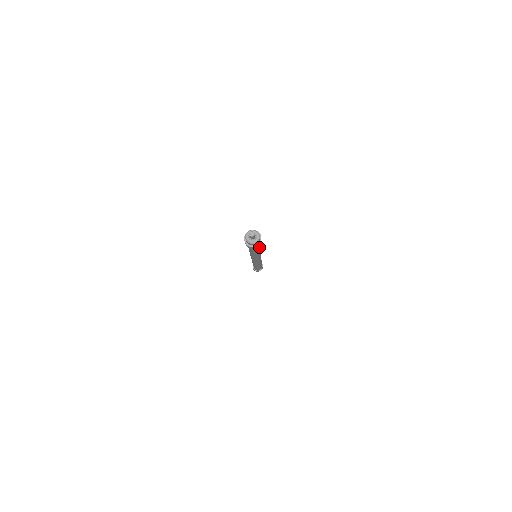
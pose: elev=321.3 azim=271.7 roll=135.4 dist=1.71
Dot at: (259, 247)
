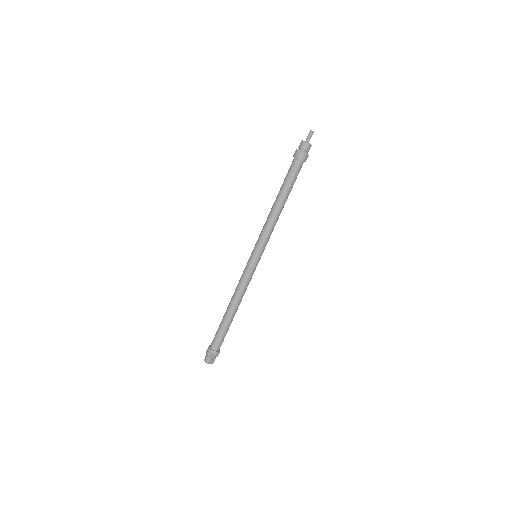
Dot at: (293, 183)
